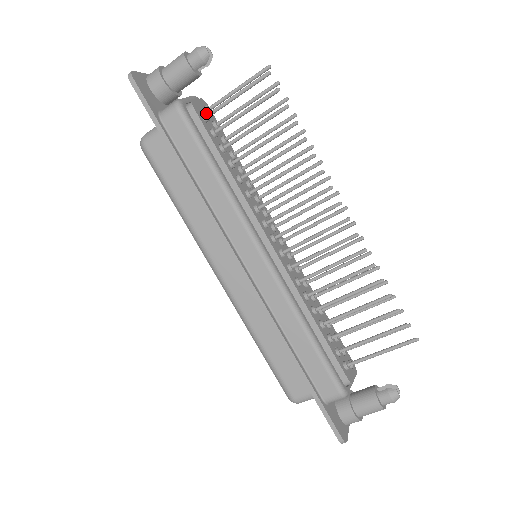
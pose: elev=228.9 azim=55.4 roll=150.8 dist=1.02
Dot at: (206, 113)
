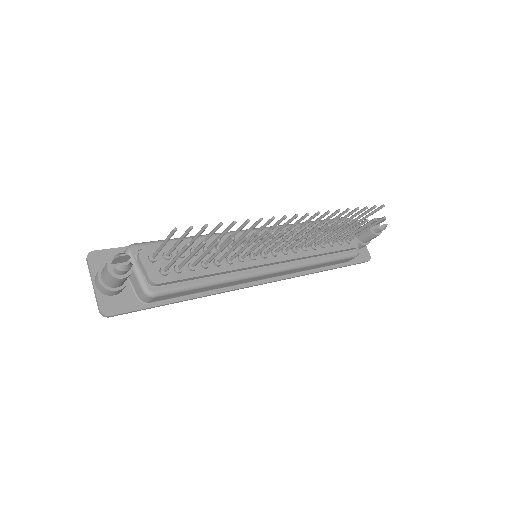
Dot at: (161, 269)
